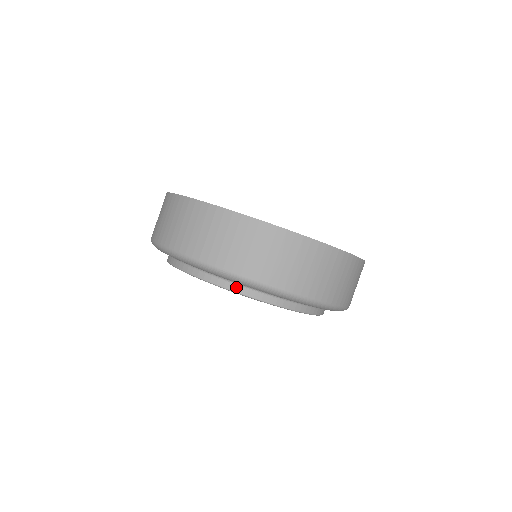
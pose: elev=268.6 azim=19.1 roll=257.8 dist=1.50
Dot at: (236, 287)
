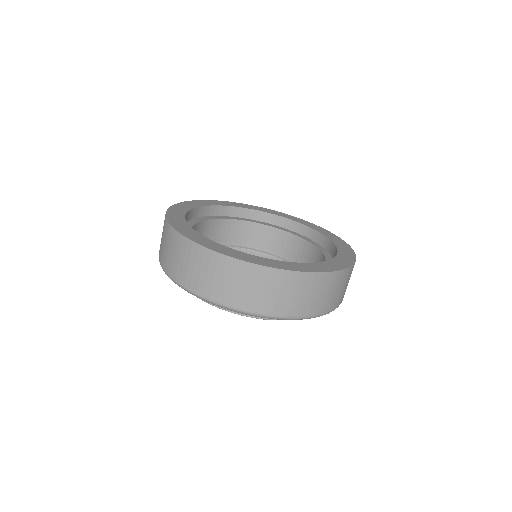
Dot at: occluded
